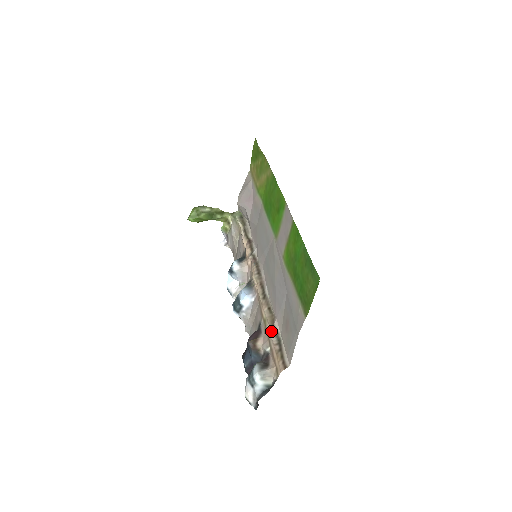
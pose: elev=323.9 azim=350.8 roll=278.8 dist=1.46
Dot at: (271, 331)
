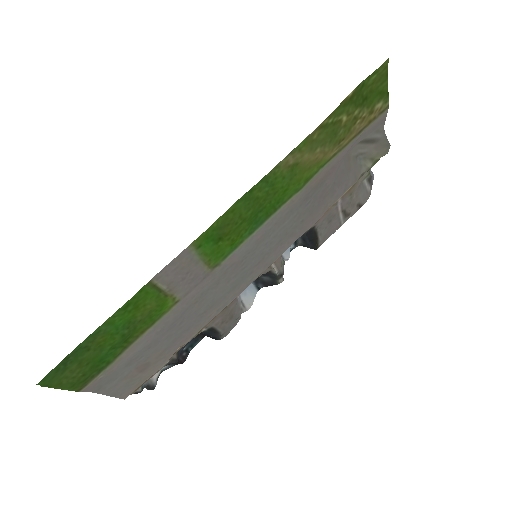
Dot at: occluded
